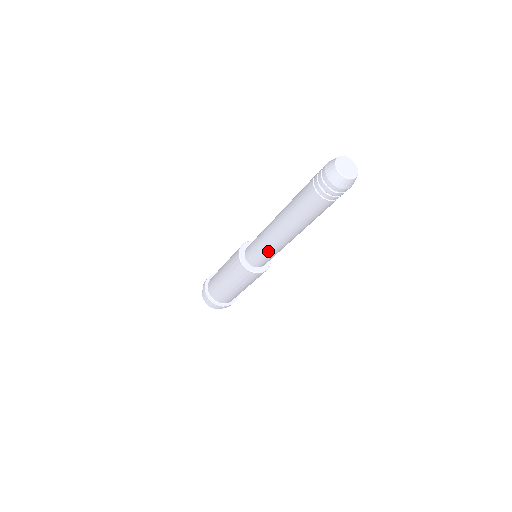
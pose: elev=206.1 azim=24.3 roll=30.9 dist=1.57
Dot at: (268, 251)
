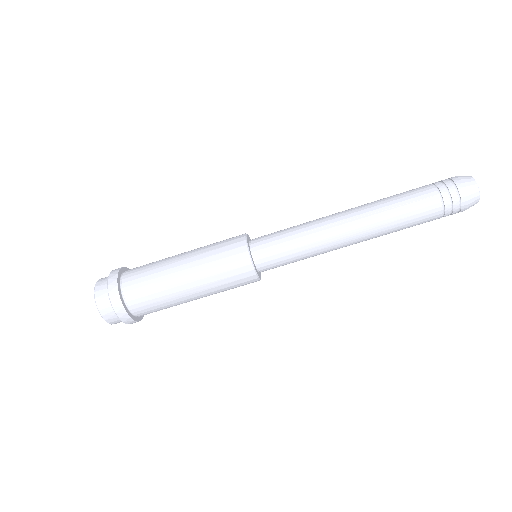
Dot at: (304, 244)
